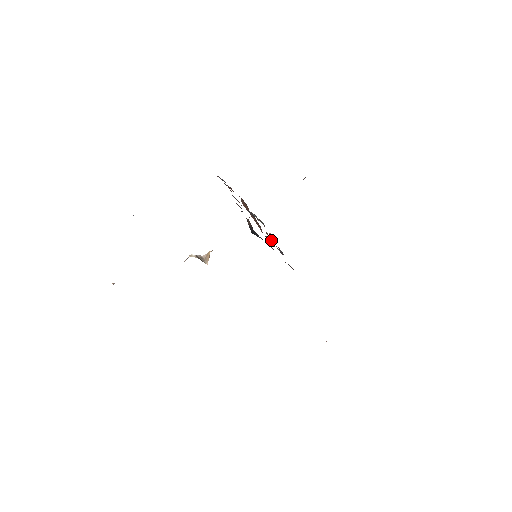
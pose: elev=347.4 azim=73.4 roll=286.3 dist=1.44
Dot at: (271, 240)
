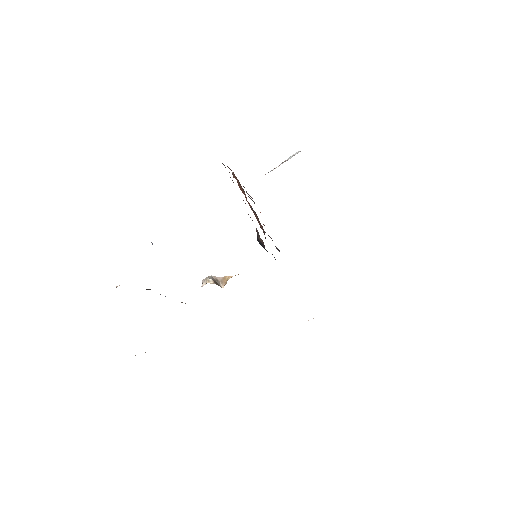
Dot at: occluded
